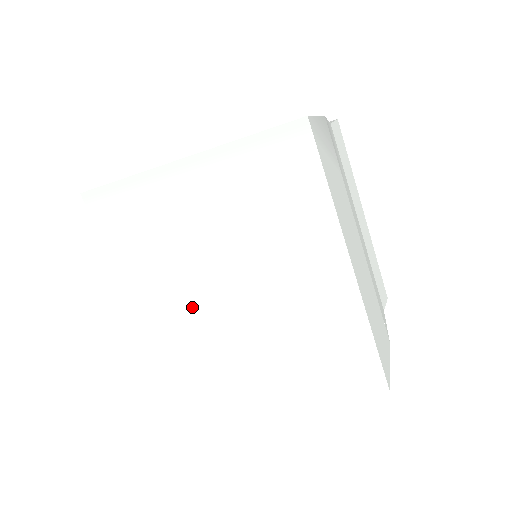
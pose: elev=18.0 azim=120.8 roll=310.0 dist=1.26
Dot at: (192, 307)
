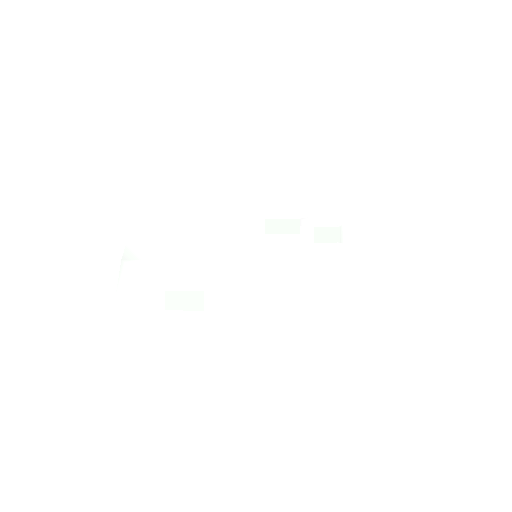
Dot at: occluded
